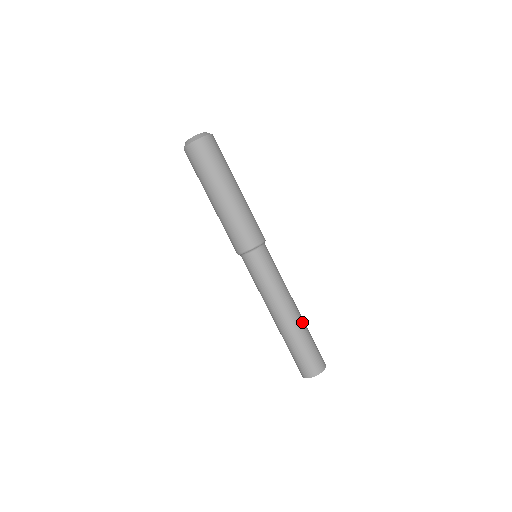
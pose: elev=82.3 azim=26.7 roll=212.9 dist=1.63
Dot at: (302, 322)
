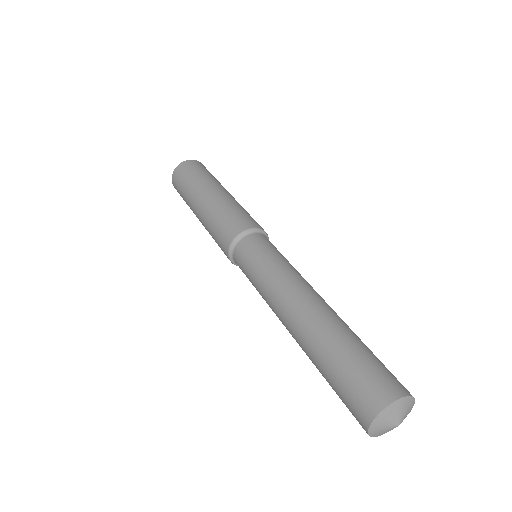
Dot at: (342, 320)
